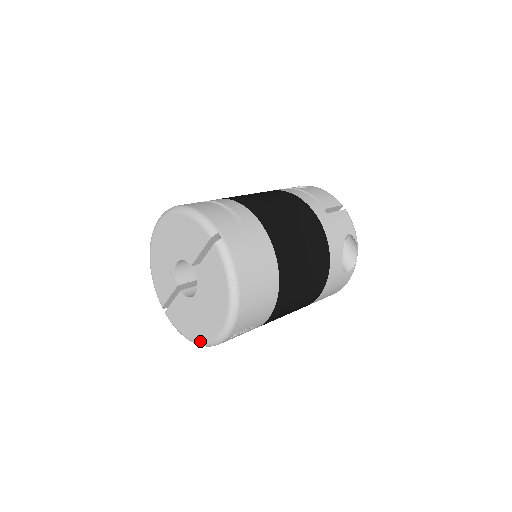
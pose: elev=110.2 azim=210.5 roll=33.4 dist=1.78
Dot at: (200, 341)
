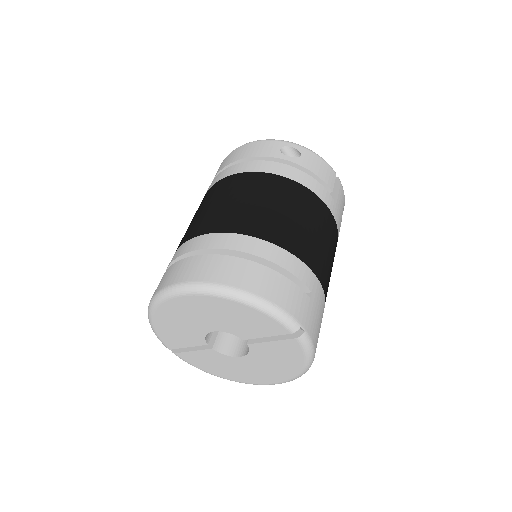
Dot at: (236, 381)
